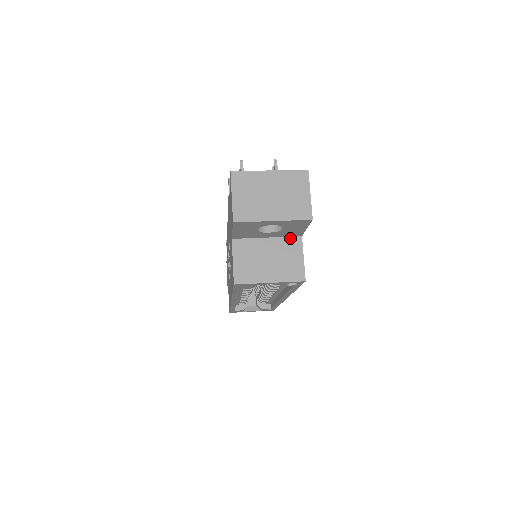
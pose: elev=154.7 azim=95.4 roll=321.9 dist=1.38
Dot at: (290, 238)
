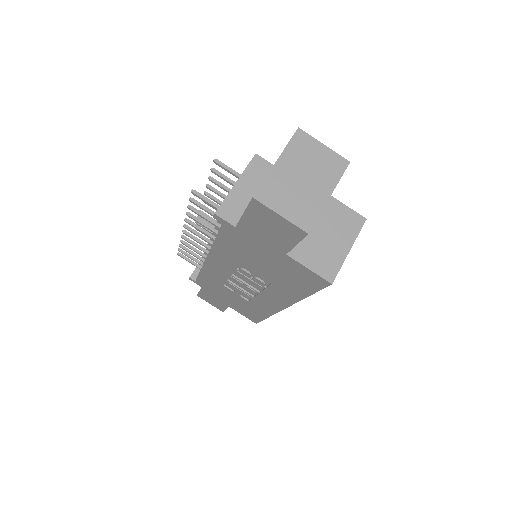
Dot at: occluded
